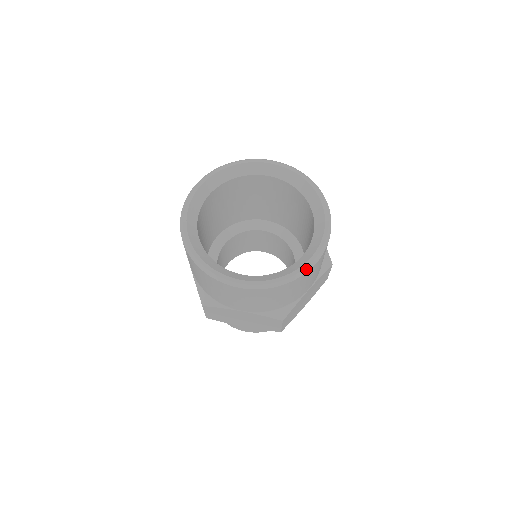
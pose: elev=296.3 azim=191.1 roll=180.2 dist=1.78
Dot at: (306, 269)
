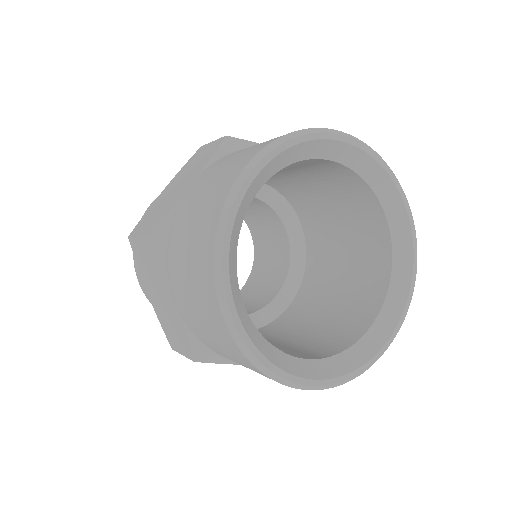
Dot at: occluded
